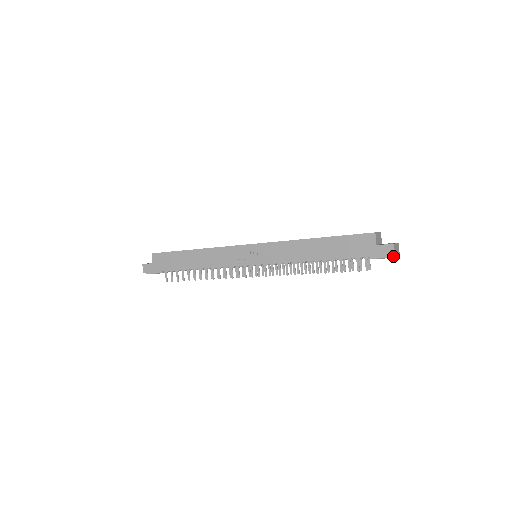
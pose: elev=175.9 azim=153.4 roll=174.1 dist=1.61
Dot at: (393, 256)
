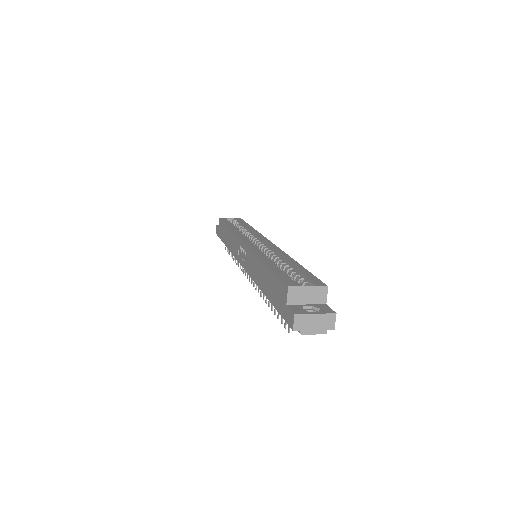
Dot at: (299, 330)
